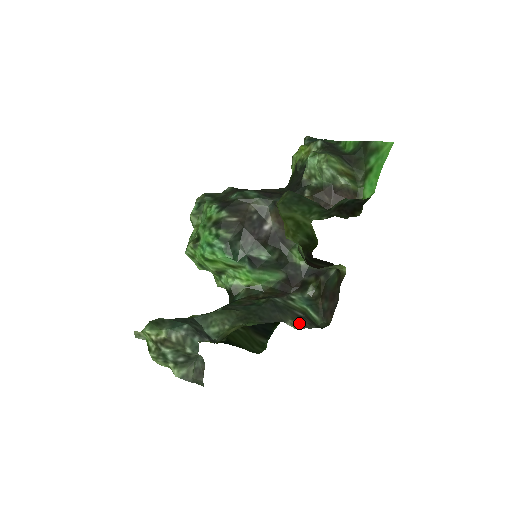
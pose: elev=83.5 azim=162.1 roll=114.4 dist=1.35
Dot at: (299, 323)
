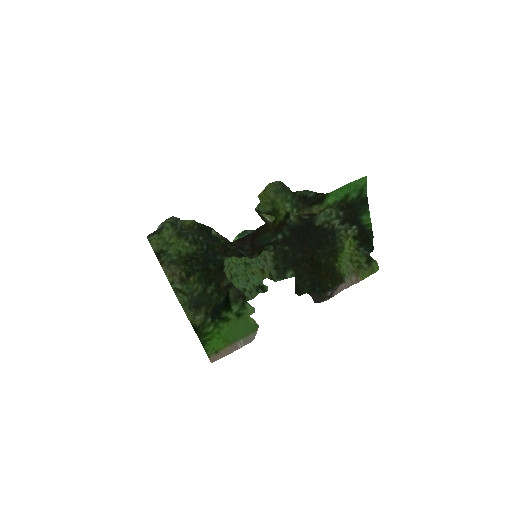
Dot at: (218, 235)
